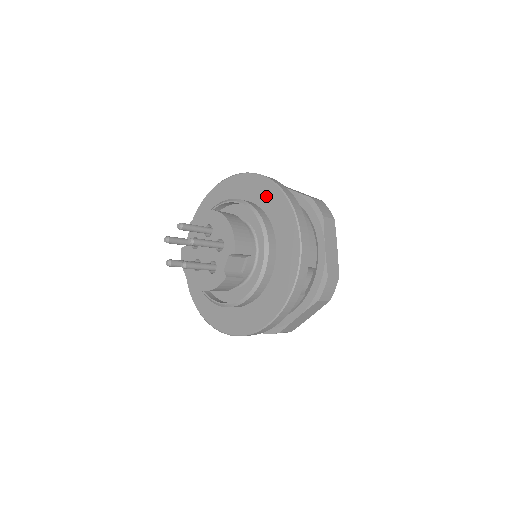
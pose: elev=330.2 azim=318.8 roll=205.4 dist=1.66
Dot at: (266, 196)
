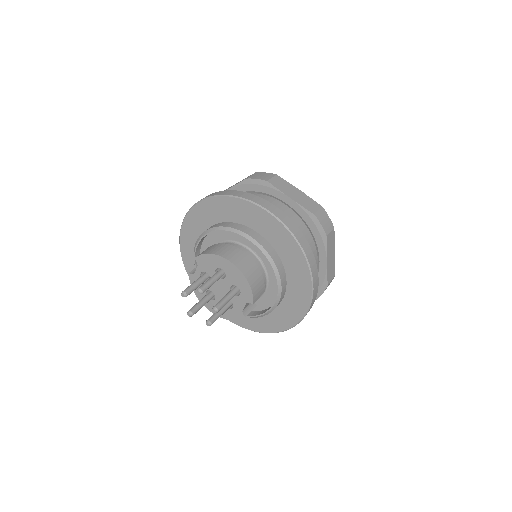
Dot at: (275, 234)
